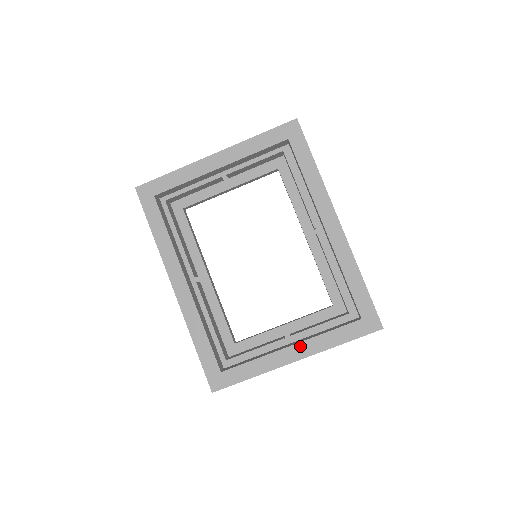
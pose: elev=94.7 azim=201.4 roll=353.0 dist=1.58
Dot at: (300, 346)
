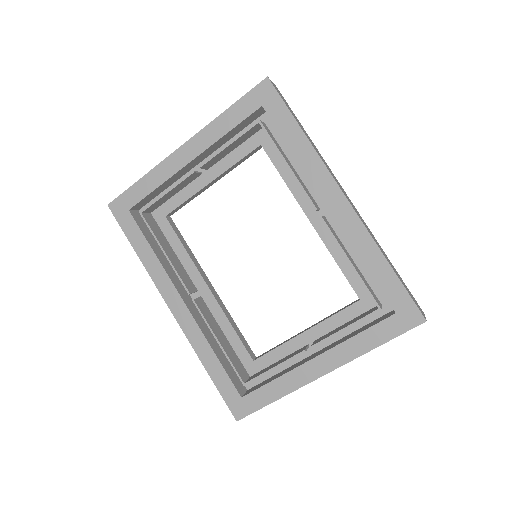
Dot at: (326, 356)
